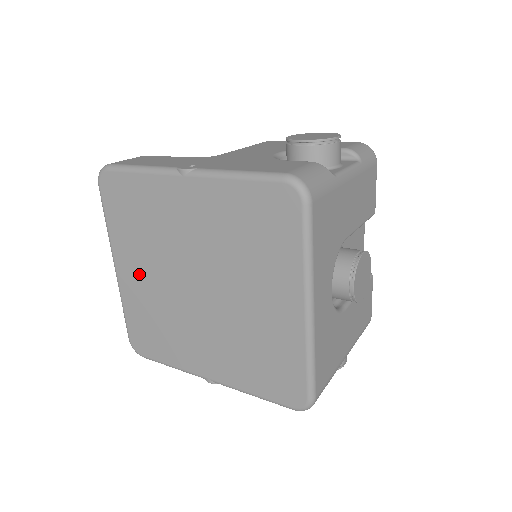
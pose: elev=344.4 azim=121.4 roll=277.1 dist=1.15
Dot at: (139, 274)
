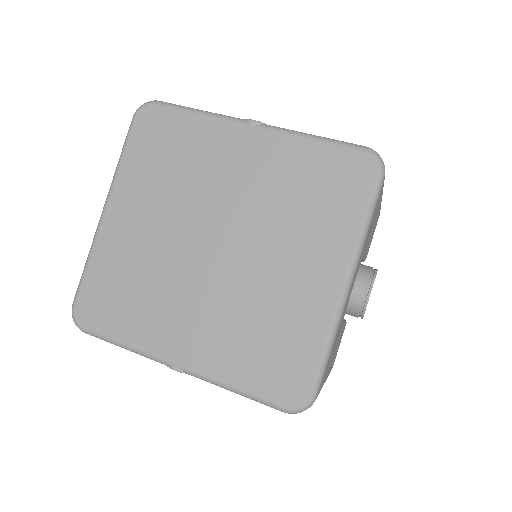
Dot at: (137, 221)
